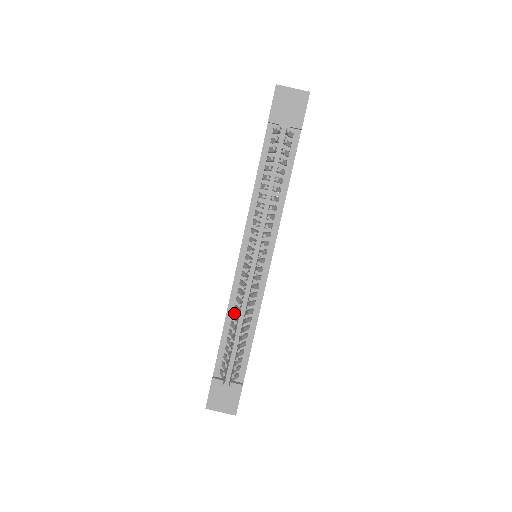
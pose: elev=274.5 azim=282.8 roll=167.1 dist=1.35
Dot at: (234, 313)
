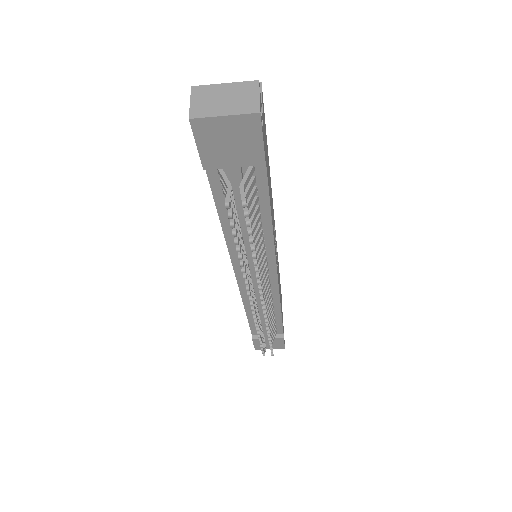
Dot at: occluded
